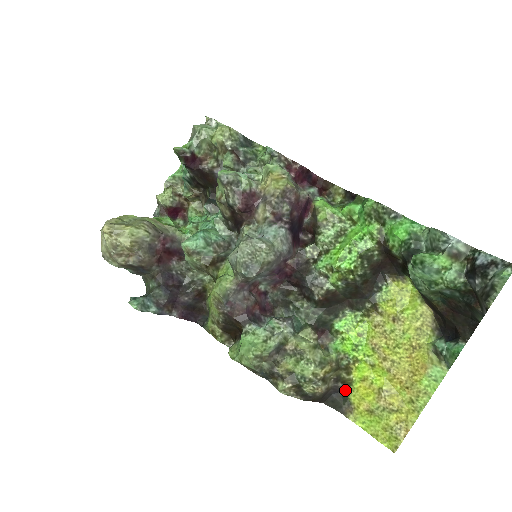
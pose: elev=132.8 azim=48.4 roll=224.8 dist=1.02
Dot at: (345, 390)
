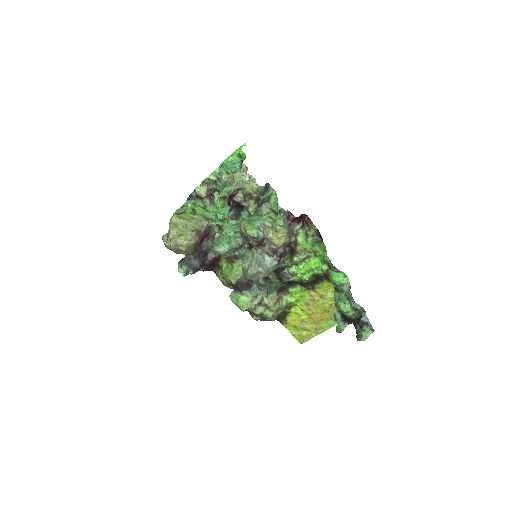
Dot at: (286, 315)
